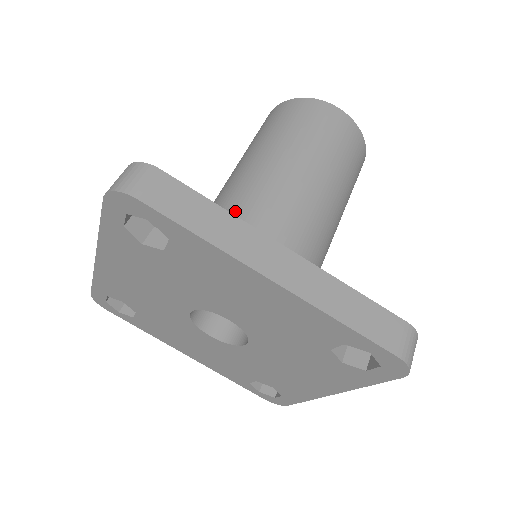
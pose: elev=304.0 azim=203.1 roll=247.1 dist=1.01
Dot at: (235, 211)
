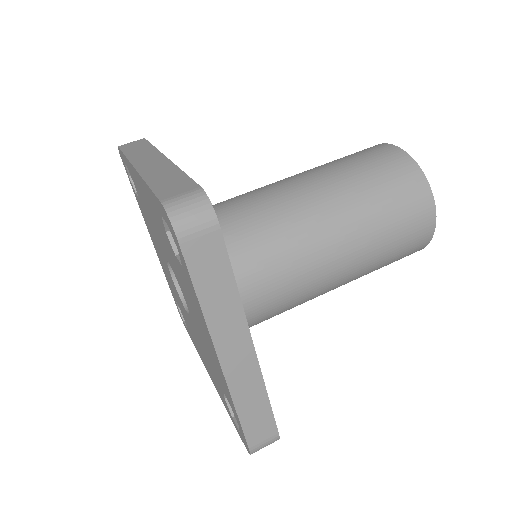
Dot at: (267, 237)
